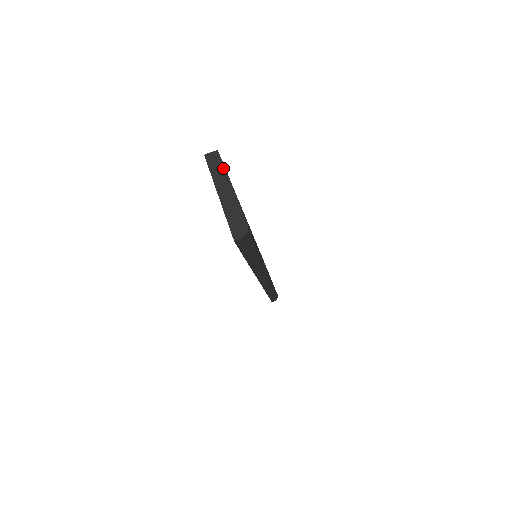
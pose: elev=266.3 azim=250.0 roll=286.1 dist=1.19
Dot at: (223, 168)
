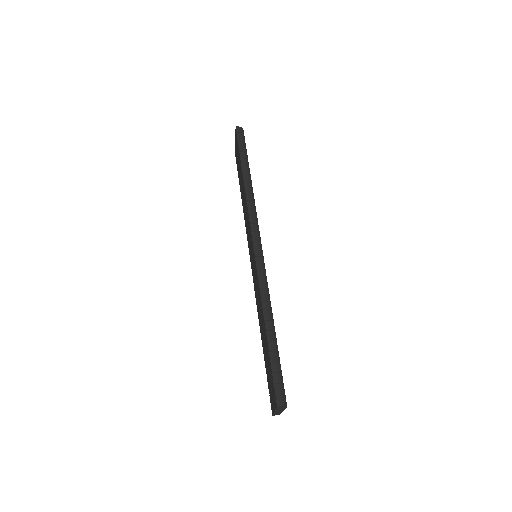
Dot at: occluded
